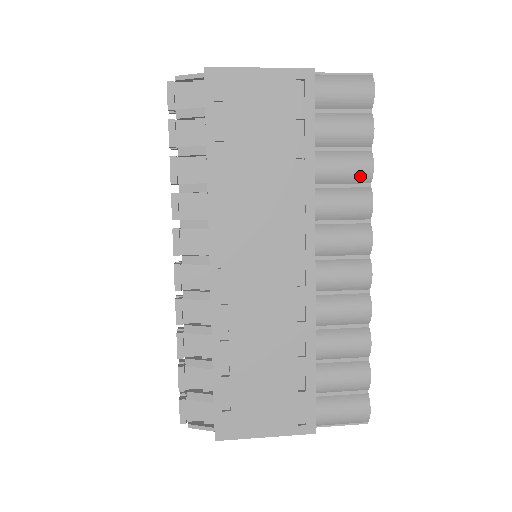
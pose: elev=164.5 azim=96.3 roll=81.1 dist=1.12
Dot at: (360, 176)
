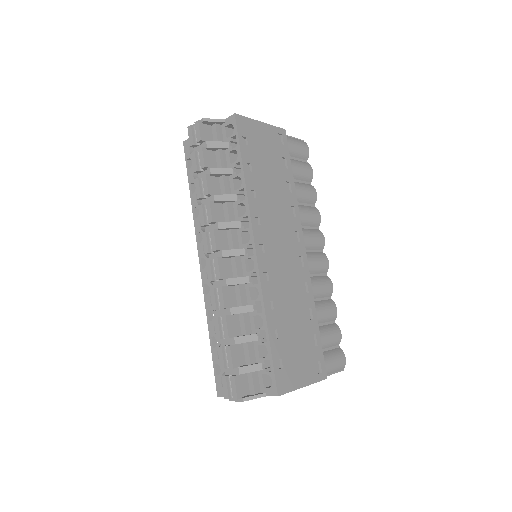
Dot at: (311, 199)
